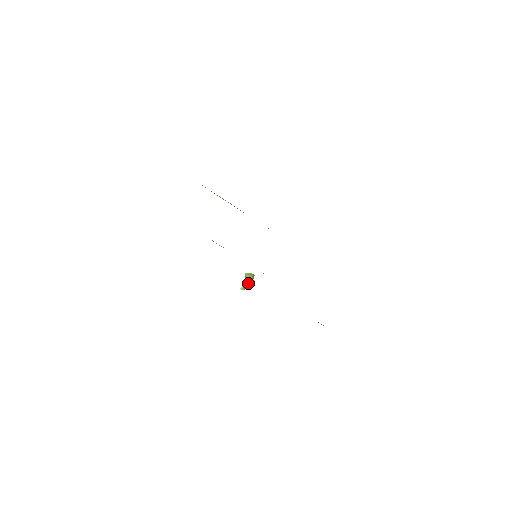
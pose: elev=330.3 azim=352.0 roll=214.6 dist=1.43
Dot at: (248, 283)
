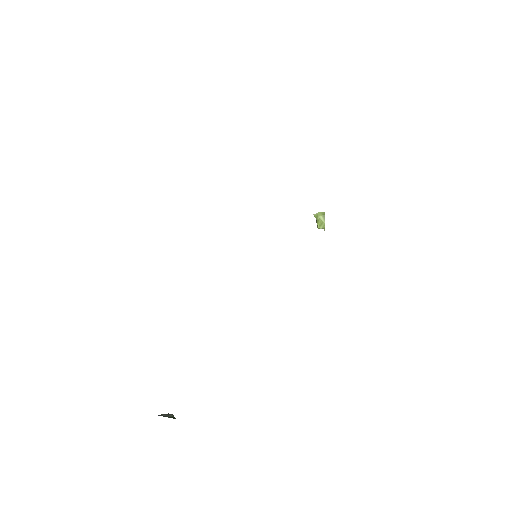
Dot at: (320, 225)
